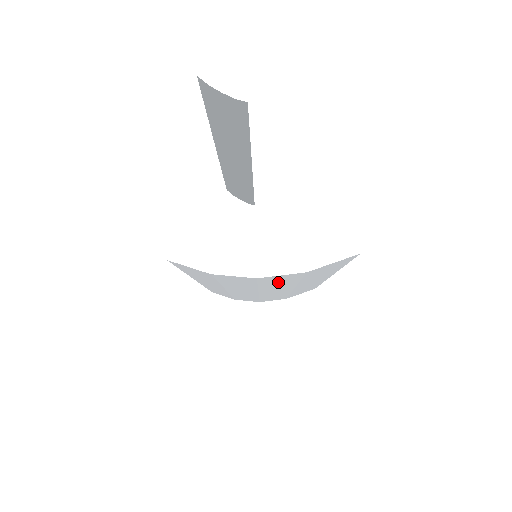
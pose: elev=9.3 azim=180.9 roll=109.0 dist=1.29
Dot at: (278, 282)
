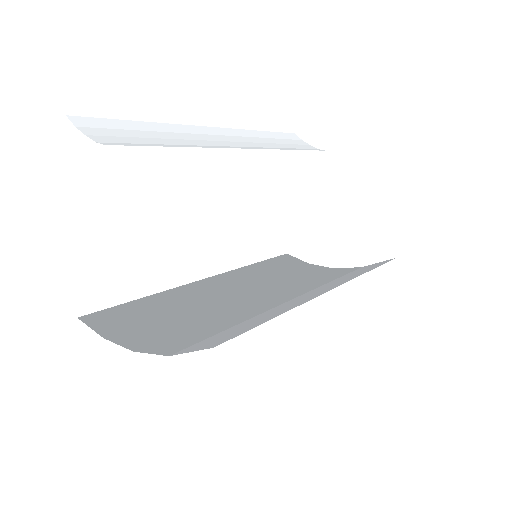
Dot at: (202, 330)
